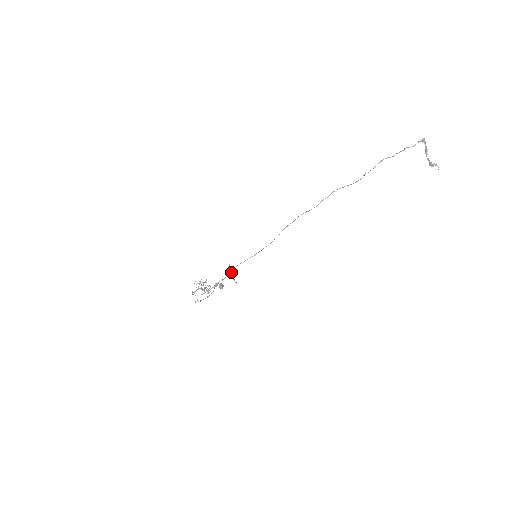
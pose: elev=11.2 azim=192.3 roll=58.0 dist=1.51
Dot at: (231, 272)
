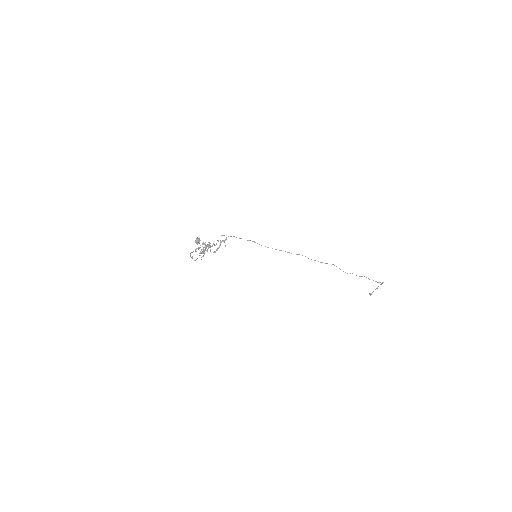
Dot at: (220, 242)
